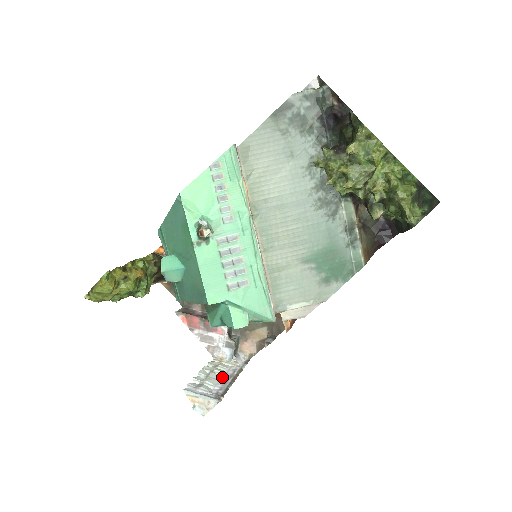
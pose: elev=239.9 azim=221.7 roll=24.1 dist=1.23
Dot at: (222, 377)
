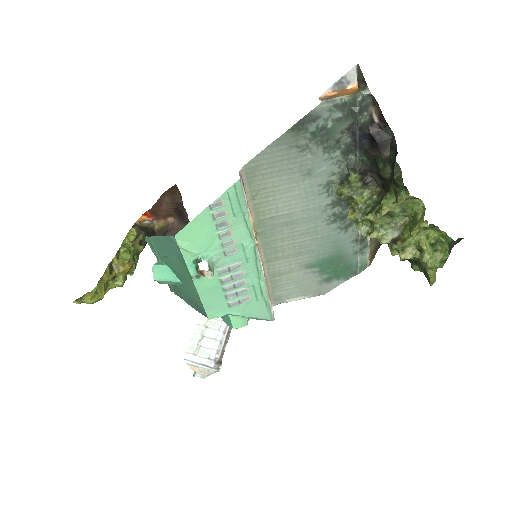
Dot at: (217, 334)
